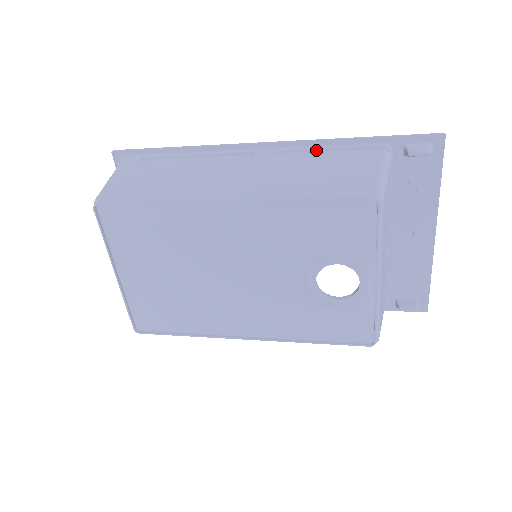
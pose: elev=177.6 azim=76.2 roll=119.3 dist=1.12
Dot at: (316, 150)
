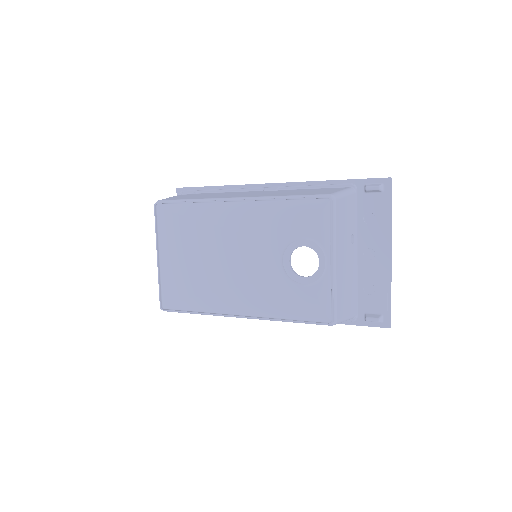
Dot at: (306, 187)
